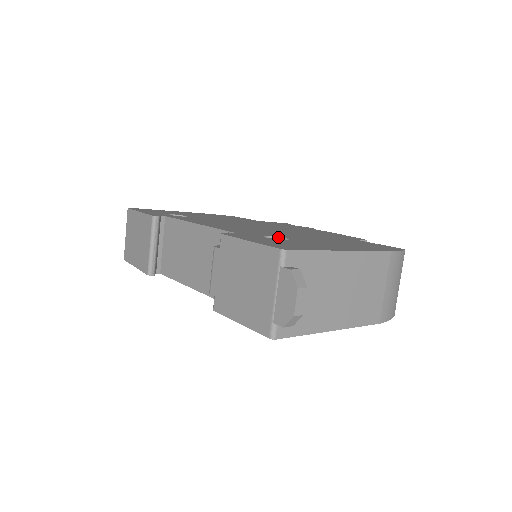
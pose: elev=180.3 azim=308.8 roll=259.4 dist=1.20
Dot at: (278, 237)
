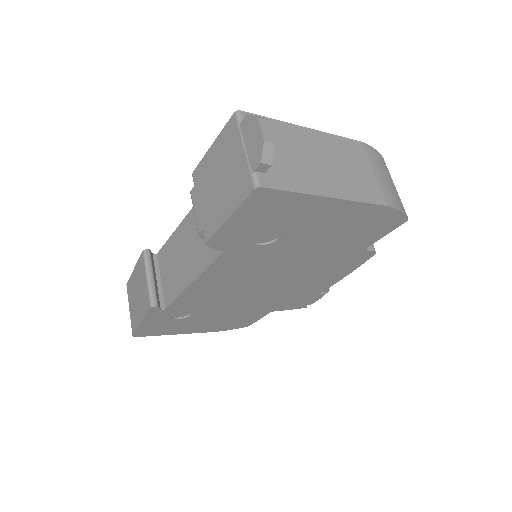
Dot at: occluded
